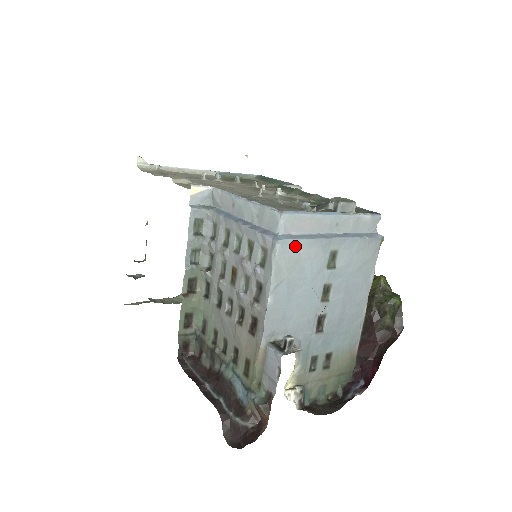
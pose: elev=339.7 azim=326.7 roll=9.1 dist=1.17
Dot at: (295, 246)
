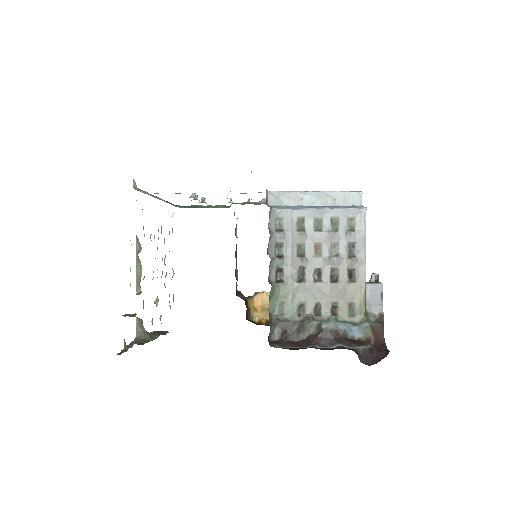
Dot at: occluded
